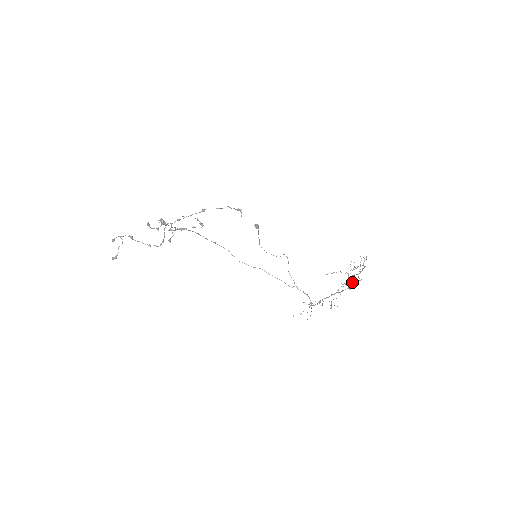
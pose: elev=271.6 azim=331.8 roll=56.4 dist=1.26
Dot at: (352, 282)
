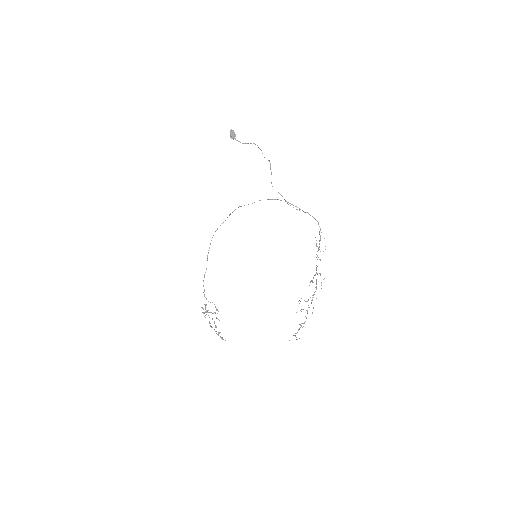
Dot at: (313, 295)
